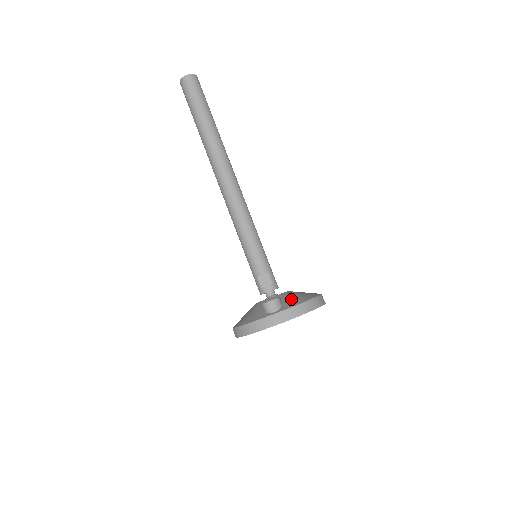
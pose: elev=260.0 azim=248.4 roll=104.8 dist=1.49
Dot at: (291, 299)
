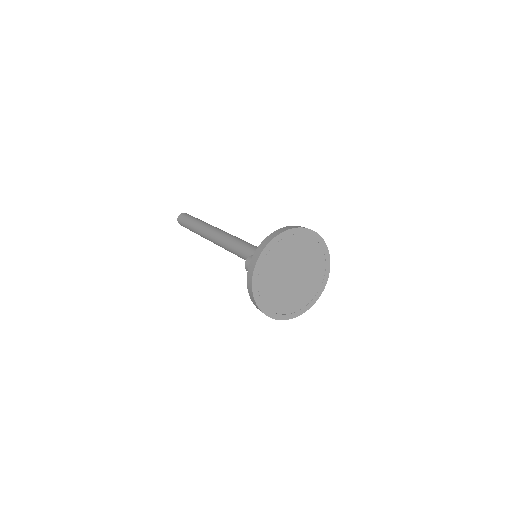
Dot at: occluded
